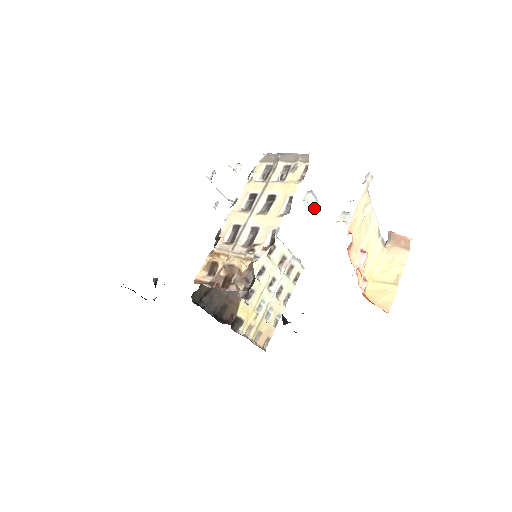
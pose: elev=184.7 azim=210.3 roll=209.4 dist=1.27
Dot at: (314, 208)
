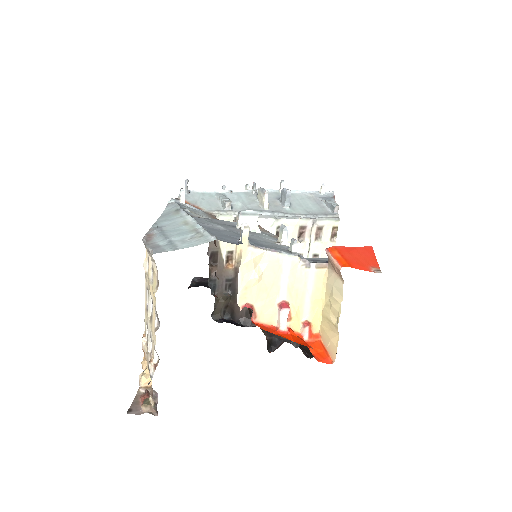
Dot at: (256, 224)
